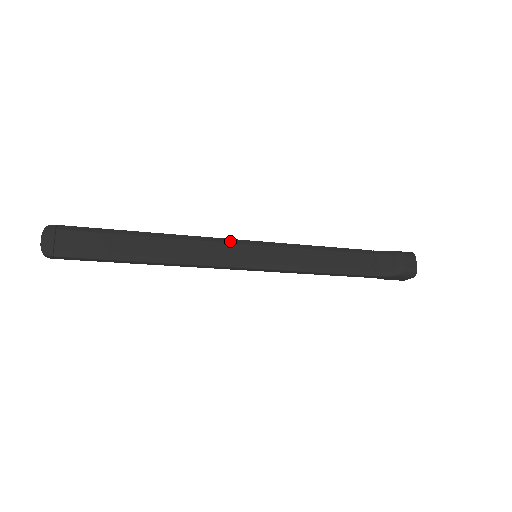
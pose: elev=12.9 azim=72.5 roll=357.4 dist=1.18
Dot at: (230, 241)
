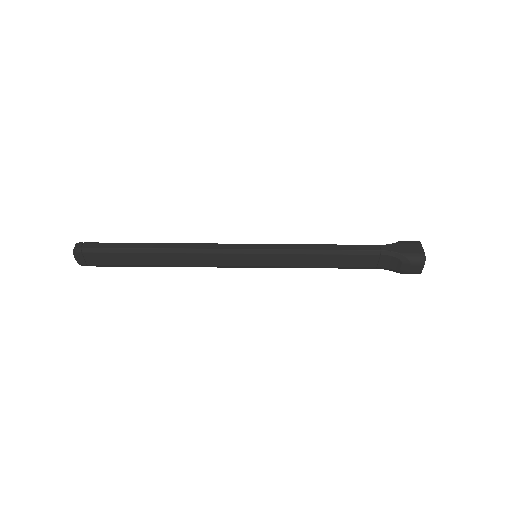
Dot at: occluded
